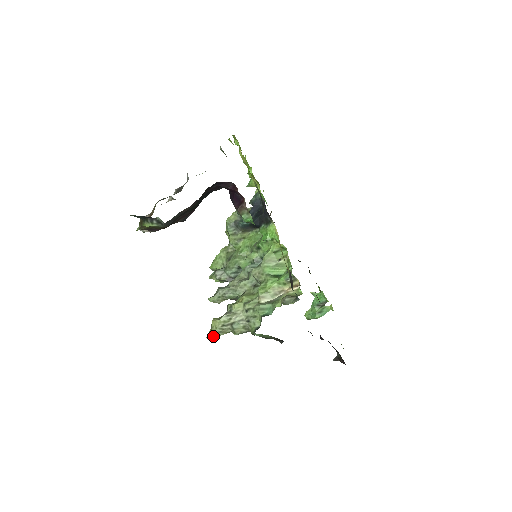
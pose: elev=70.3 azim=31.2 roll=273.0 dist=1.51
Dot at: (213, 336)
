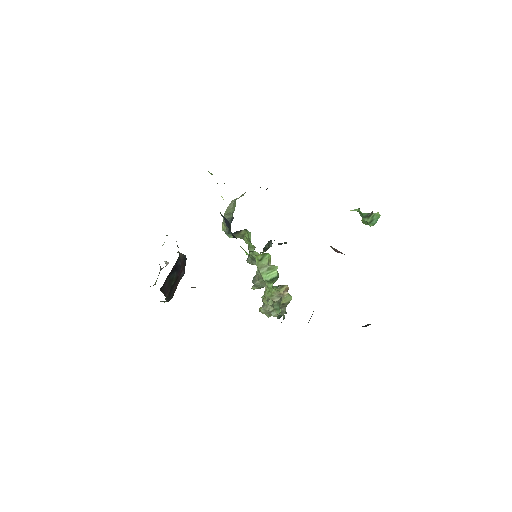
Dot at: (268, 317)
